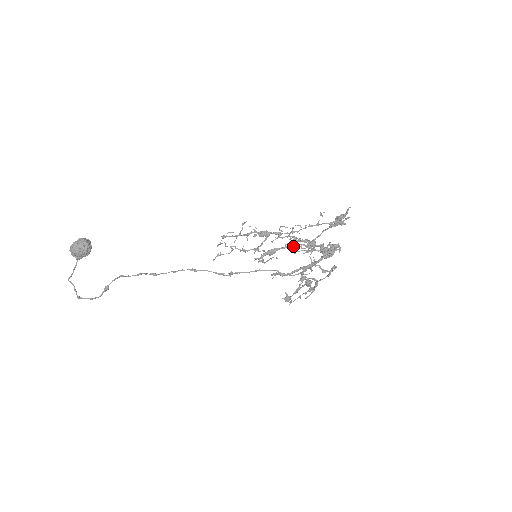
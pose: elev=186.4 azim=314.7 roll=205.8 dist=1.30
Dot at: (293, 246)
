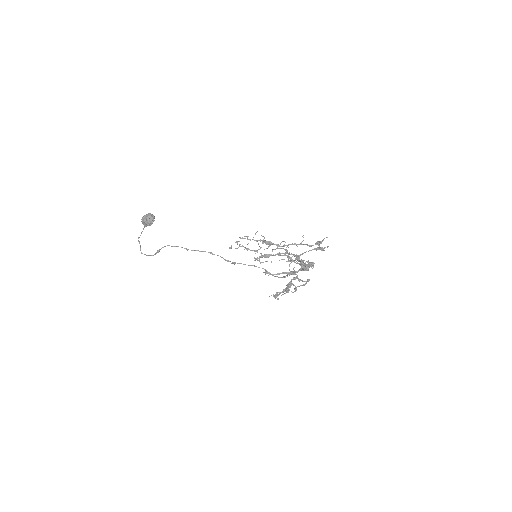
Dot at: (281, 255)
